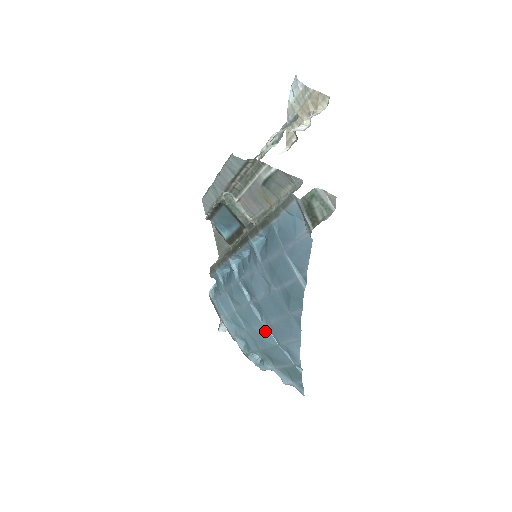
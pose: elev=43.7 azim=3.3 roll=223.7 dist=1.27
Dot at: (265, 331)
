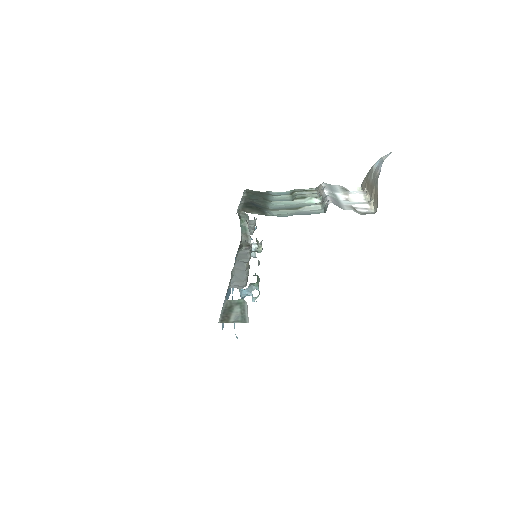
Dot at: occluded
